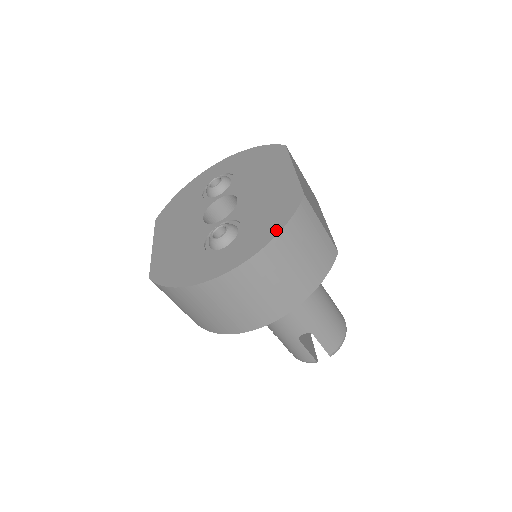
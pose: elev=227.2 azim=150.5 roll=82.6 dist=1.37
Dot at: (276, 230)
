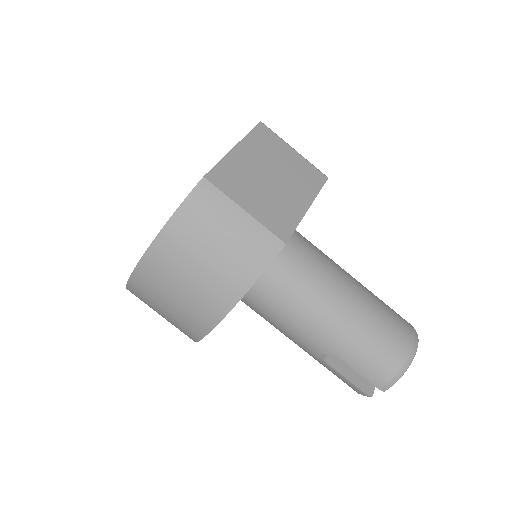
Dot at: (167, 222)
